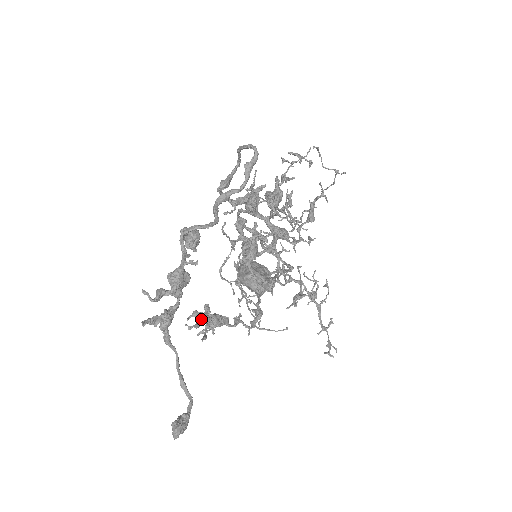
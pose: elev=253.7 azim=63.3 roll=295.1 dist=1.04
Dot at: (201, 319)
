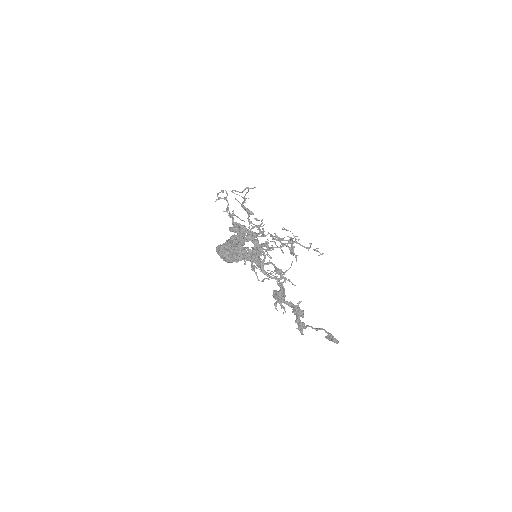
Dot at: (280, 304)
